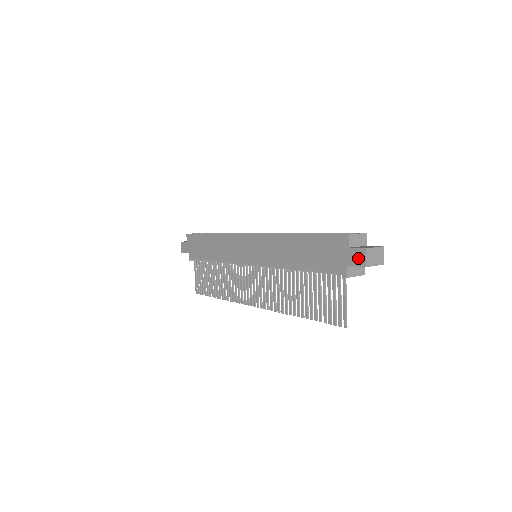
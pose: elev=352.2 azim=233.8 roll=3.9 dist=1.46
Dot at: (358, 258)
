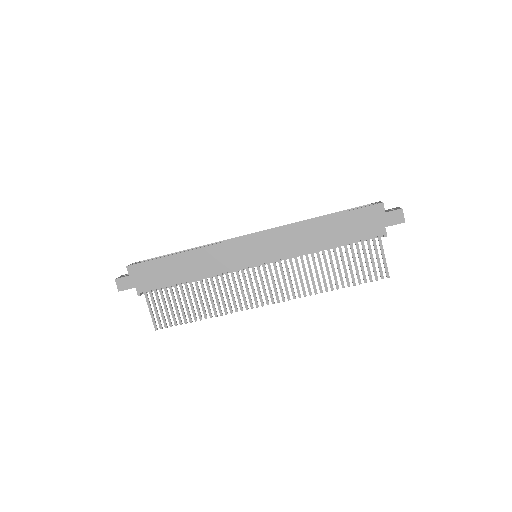
Dot at: (396, 218)
